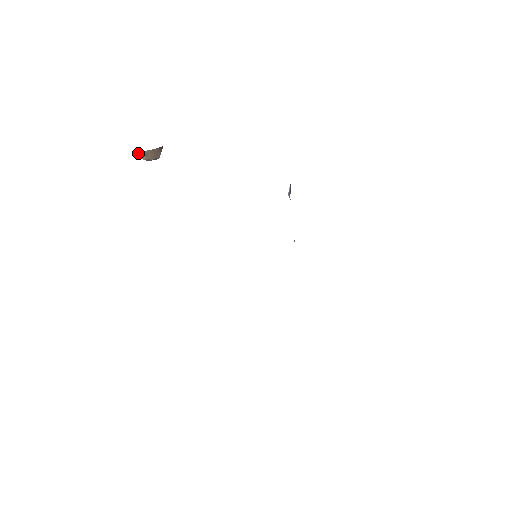
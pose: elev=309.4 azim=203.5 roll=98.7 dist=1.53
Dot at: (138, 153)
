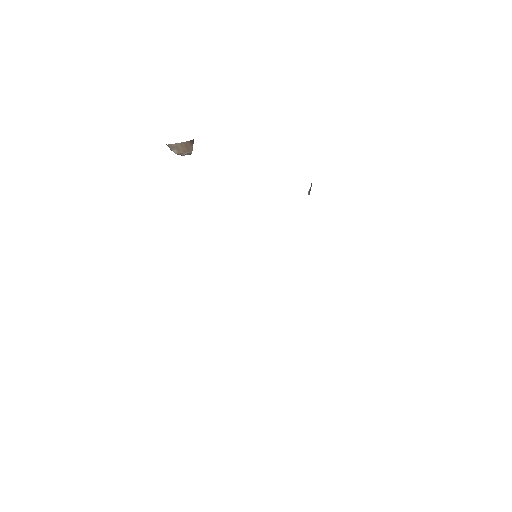
Dot at: (169, 145)
